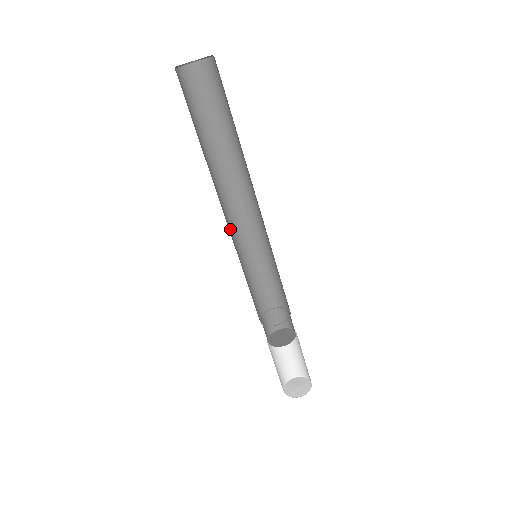
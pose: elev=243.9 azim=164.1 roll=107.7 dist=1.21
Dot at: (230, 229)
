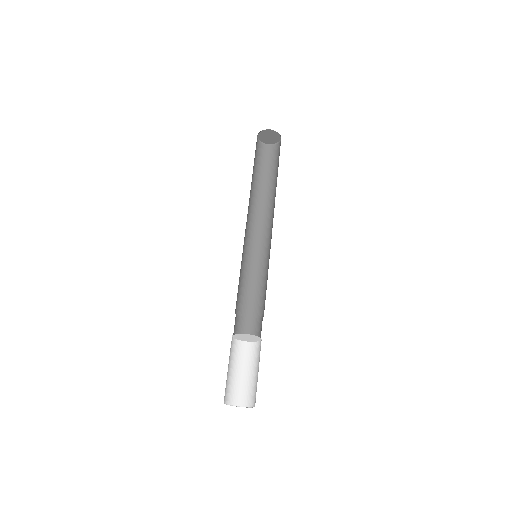
Dot at: (245, 231)
